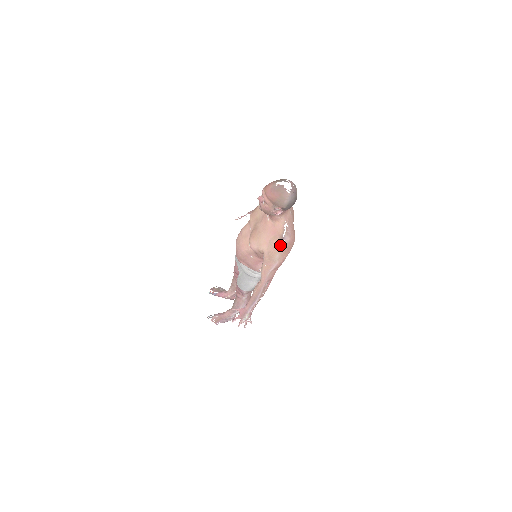
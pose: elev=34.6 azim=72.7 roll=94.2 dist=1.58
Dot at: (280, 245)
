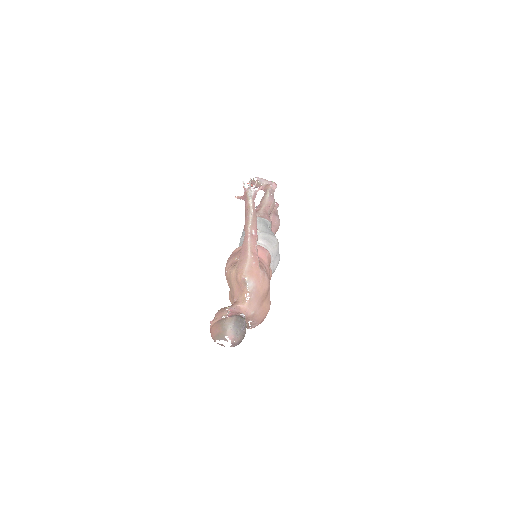
Dot at: occluded
